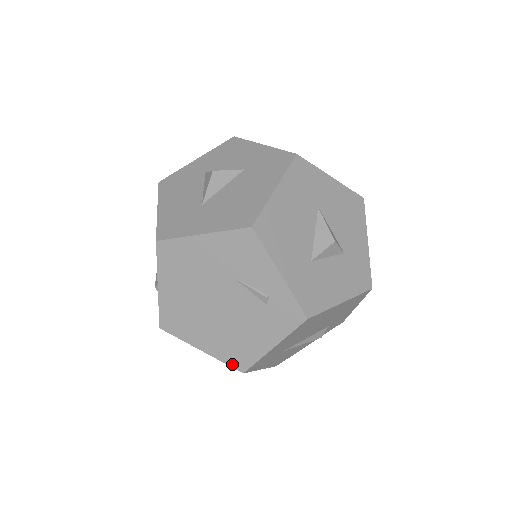
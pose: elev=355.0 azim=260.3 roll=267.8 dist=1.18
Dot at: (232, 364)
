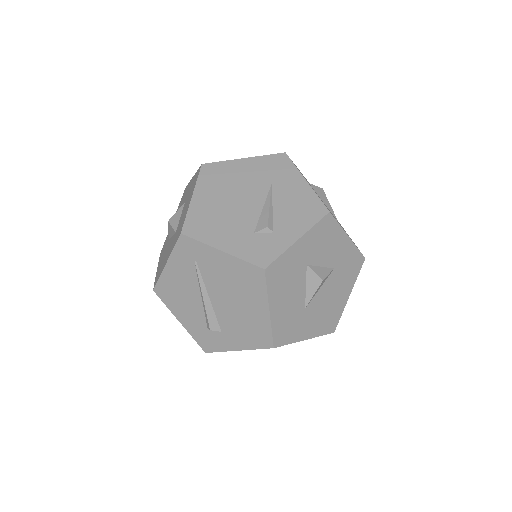
Dot at: occluded
